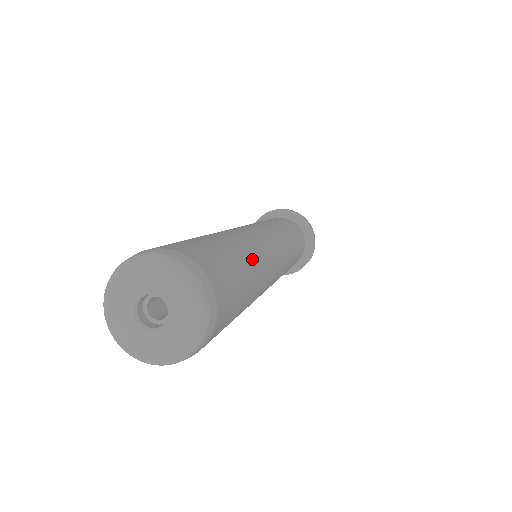
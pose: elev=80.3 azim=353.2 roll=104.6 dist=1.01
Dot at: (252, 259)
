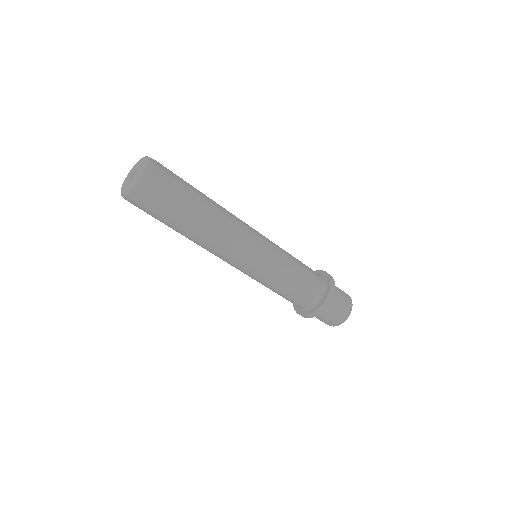
Dot at: (207, 197)
